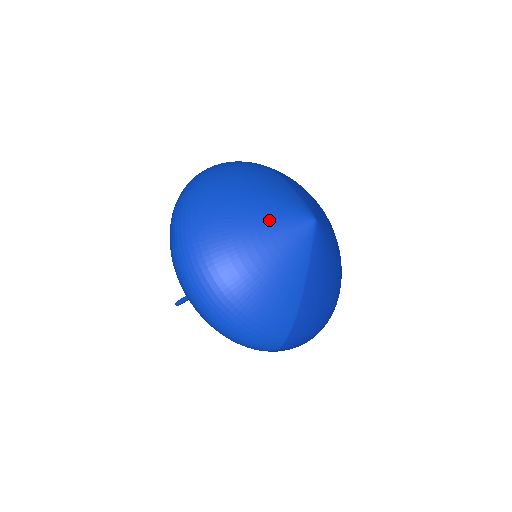
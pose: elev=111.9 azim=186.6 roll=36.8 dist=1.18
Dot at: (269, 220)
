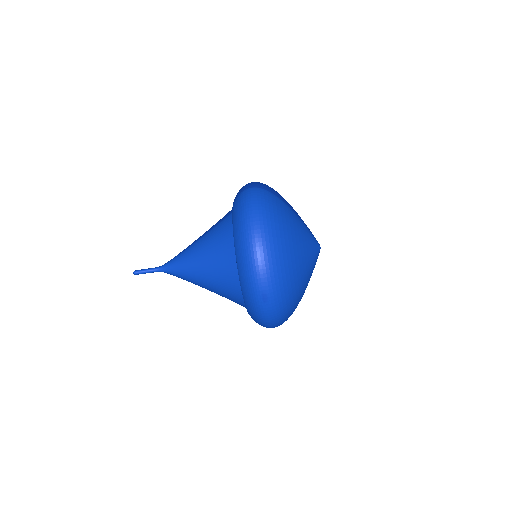
Dot at: (310, 264)
